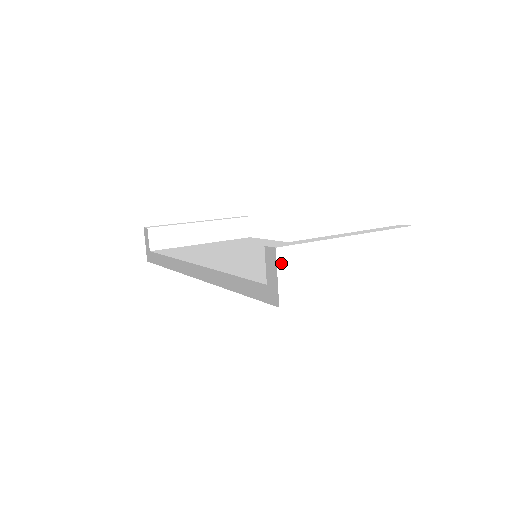
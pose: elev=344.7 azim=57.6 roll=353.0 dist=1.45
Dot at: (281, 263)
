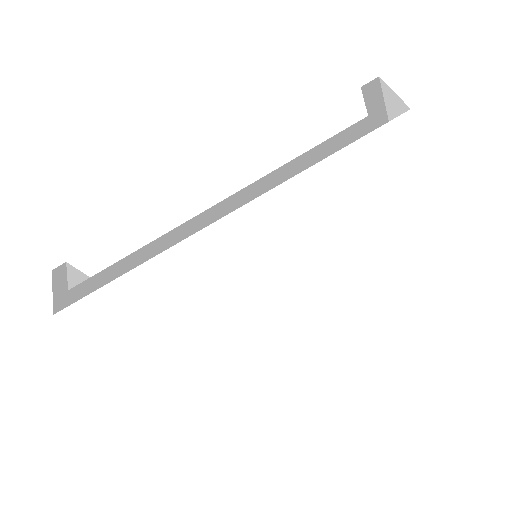
Dot at: (388, 89)
